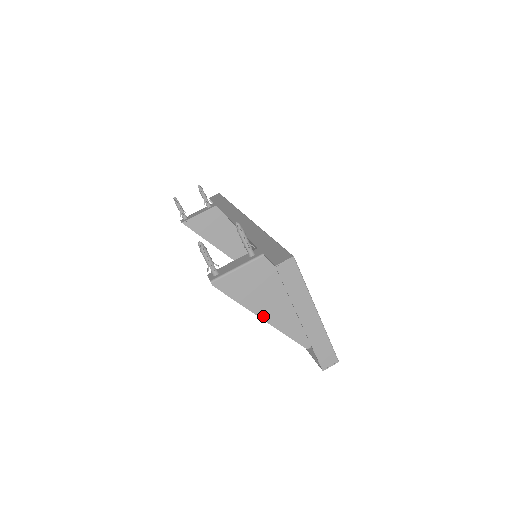
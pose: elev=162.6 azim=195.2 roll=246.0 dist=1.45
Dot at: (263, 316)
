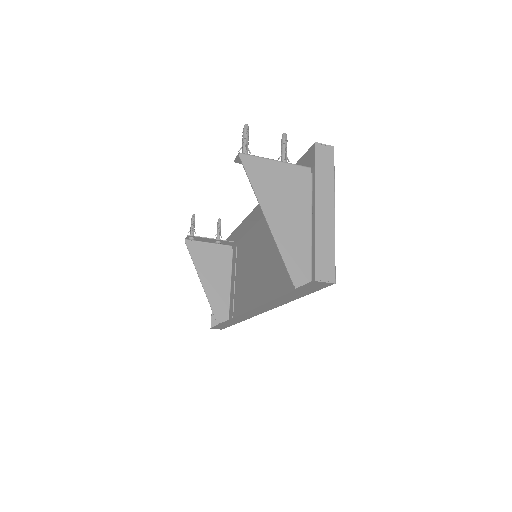
Dot at: (269, 218)
